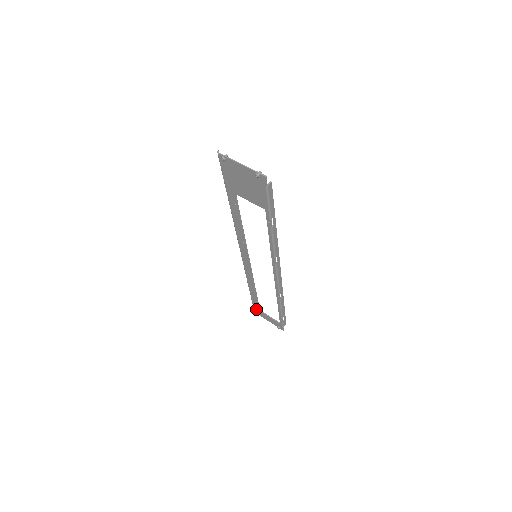
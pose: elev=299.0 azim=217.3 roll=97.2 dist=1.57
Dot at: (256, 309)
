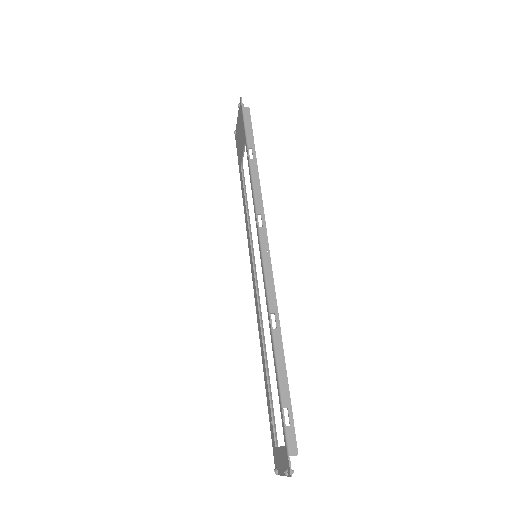
Dot at: (274, 453)
